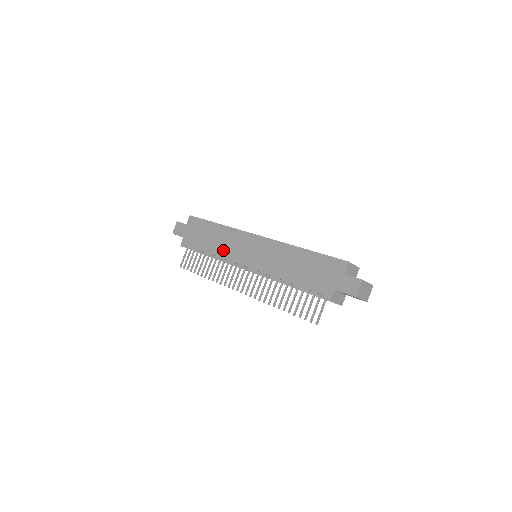
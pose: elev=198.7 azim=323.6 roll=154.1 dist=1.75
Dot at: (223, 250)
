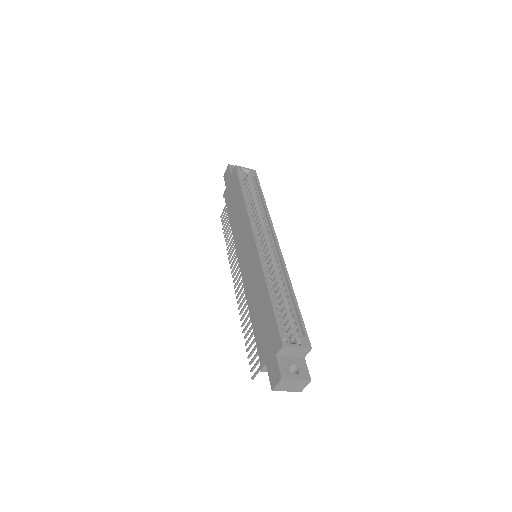
Dot at: (236, 231)
